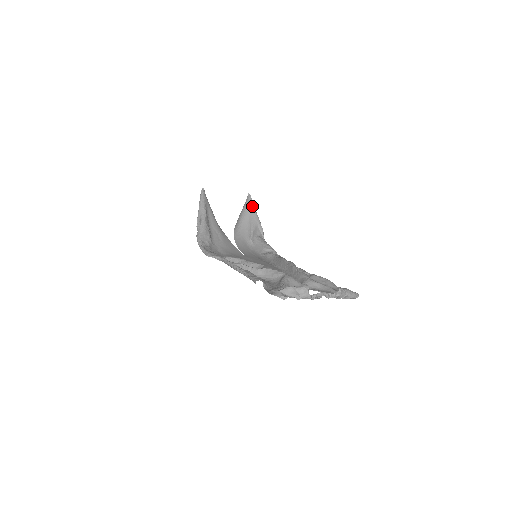
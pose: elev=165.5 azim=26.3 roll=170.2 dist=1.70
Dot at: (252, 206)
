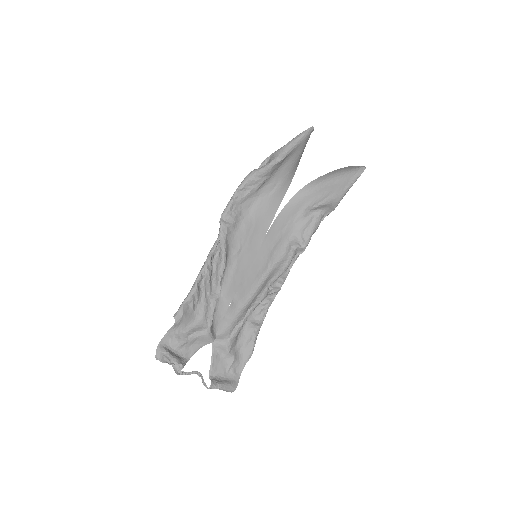
Dot at: (350, 183)
